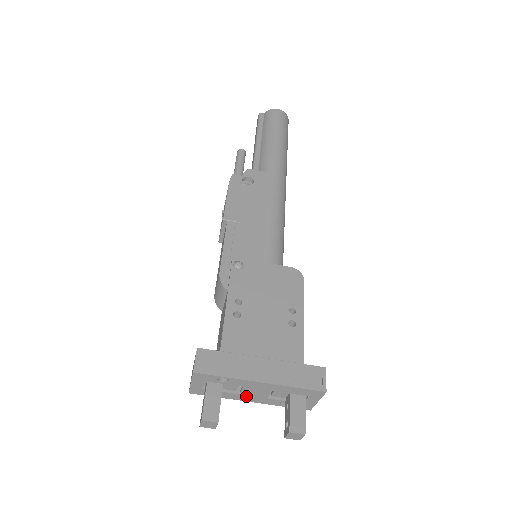
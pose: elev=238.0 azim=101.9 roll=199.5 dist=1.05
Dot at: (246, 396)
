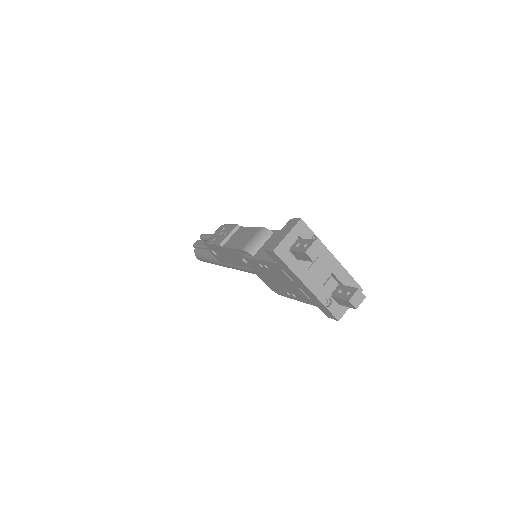
Dot at: (310, 275)
